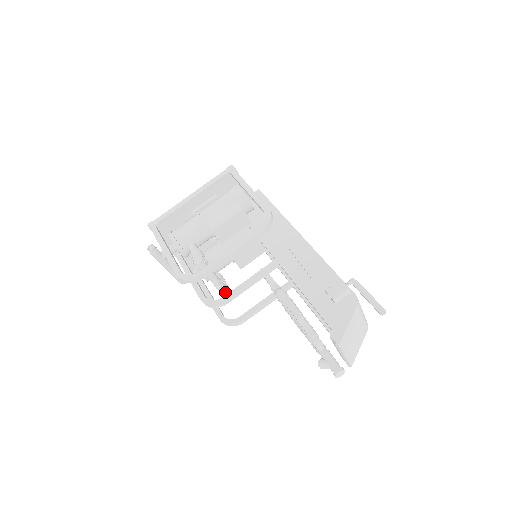
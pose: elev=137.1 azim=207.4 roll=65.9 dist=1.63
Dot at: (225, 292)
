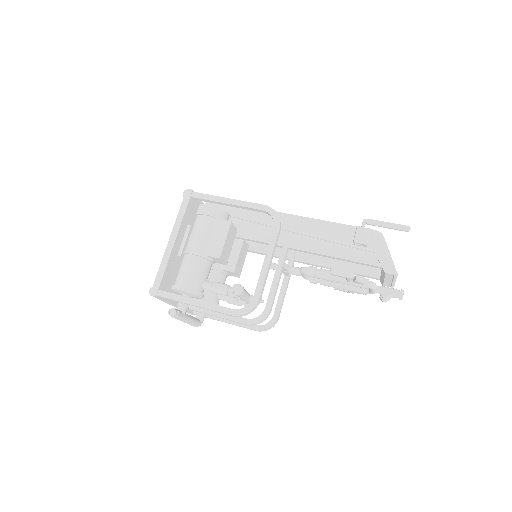
Dot at: occluded
